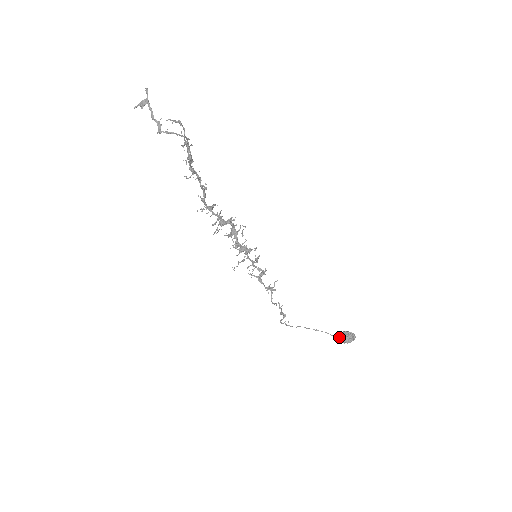
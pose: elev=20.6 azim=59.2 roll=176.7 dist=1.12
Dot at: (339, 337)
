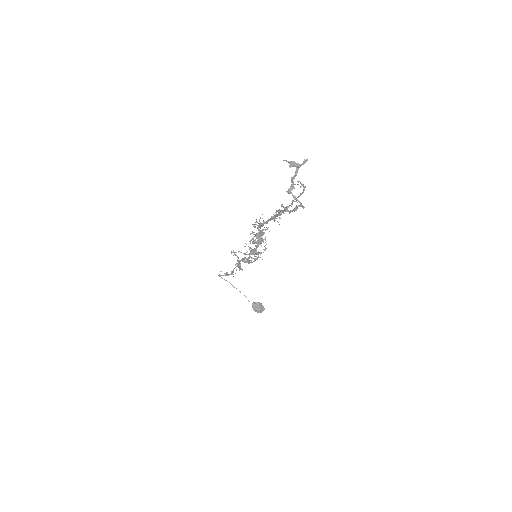
Dot at: (254, 306)
